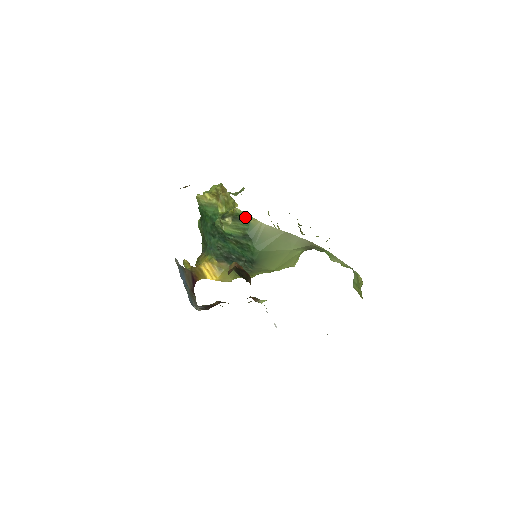
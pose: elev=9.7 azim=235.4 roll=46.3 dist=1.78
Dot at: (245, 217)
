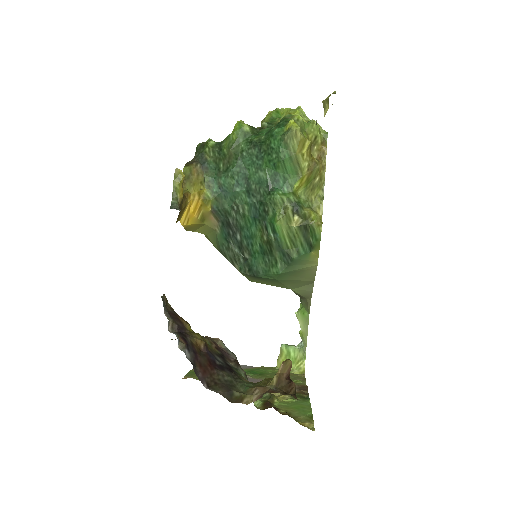
Dot at: (315, 242)
